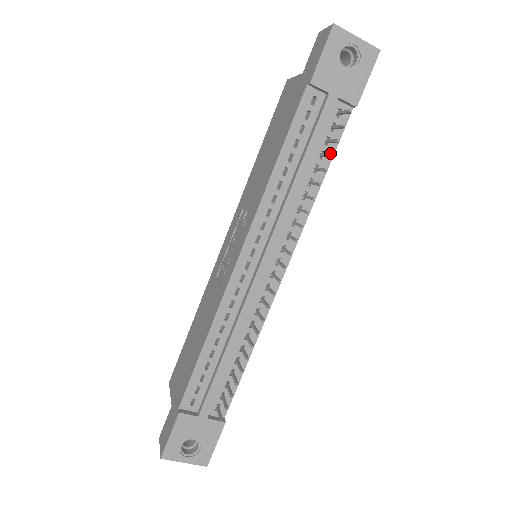
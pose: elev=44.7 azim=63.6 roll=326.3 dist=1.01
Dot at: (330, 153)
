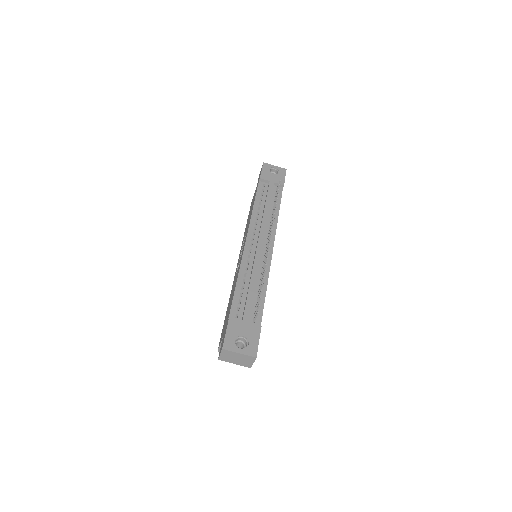
Dot at: (278, 202)
